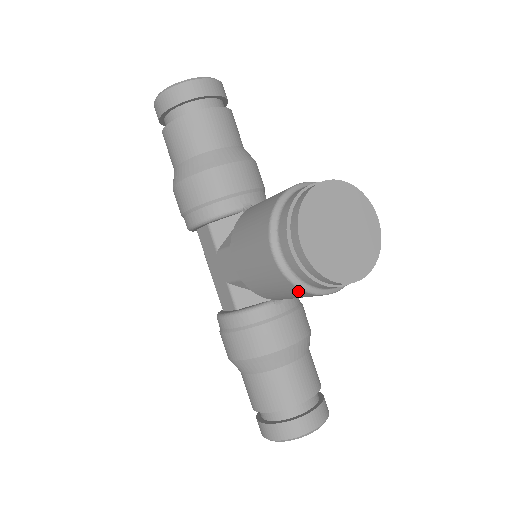
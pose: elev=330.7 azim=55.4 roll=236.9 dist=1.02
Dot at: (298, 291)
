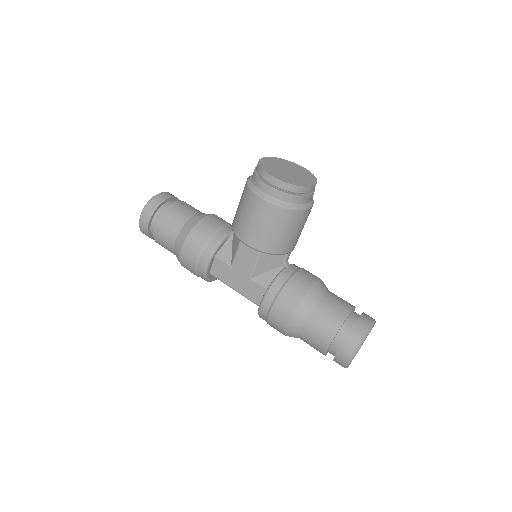
Dot at: (290, 214)
